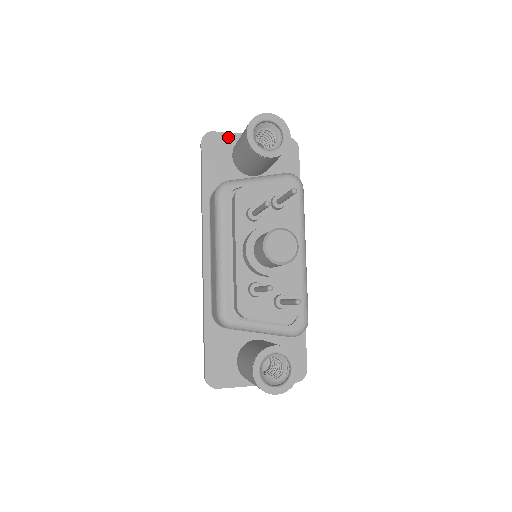
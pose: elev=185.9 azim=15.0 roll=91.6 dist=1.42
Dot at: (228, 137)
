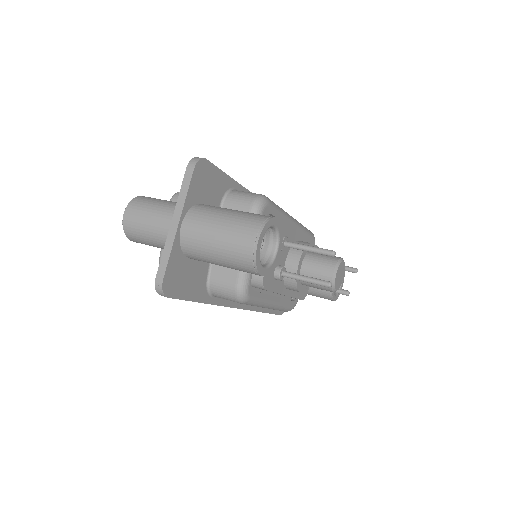
Dot at: (173, 259)
